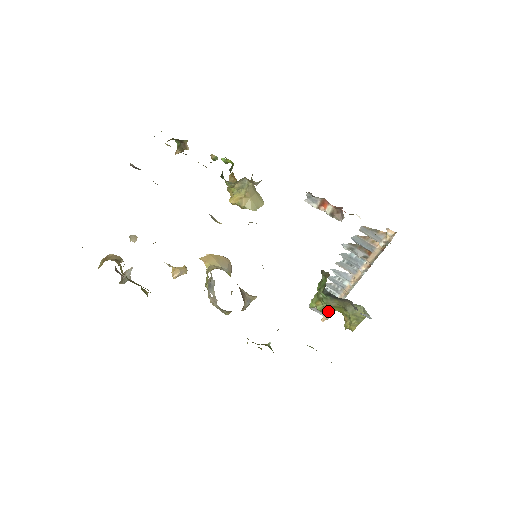
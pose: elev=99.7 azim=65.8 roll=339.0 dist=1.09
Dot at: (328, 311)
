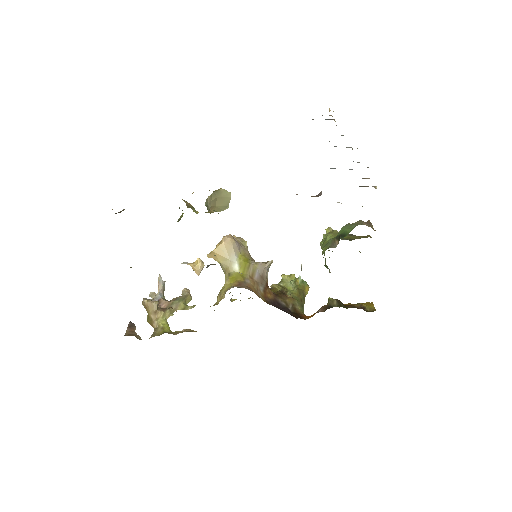
Dot at: occluded
